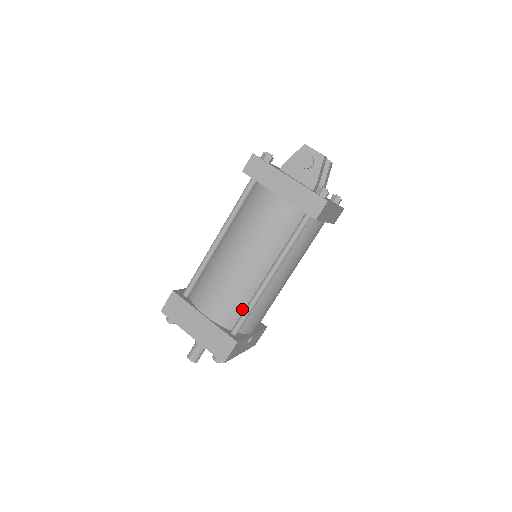
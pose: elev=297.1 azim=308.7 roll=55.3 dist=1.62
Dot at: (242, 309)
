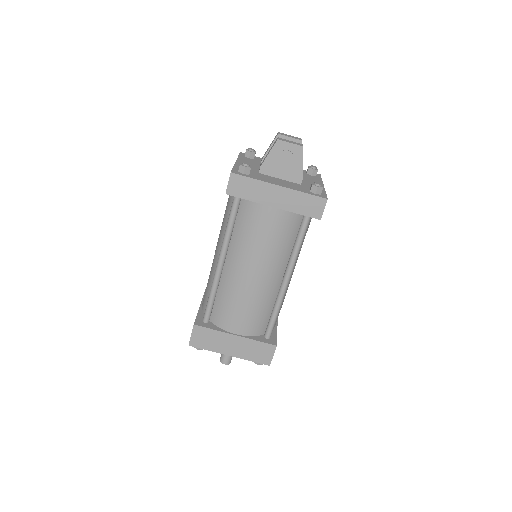
Dot at: (268, 315)
